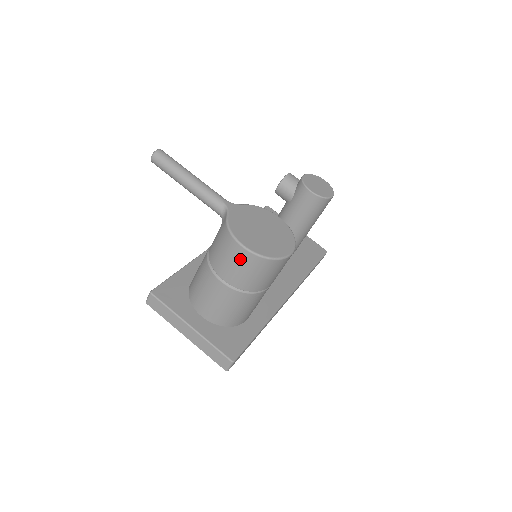
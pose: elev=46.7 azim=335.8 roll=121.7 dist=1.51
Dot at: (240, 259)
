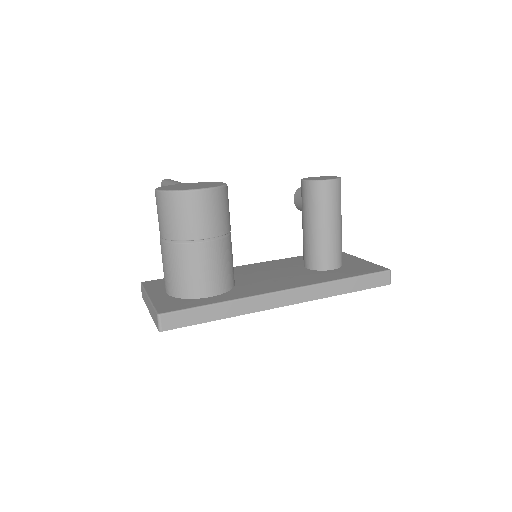
Dot at: (158, 204)
